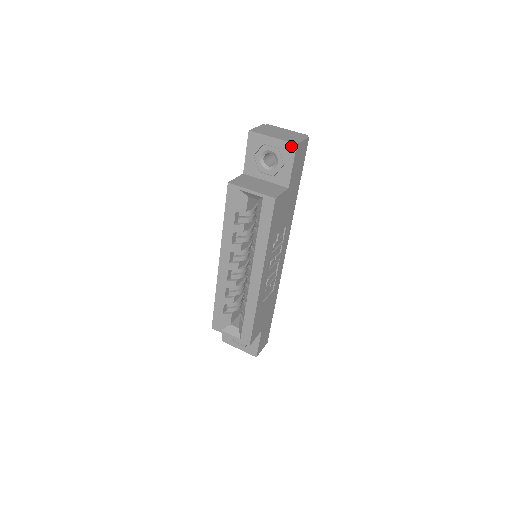
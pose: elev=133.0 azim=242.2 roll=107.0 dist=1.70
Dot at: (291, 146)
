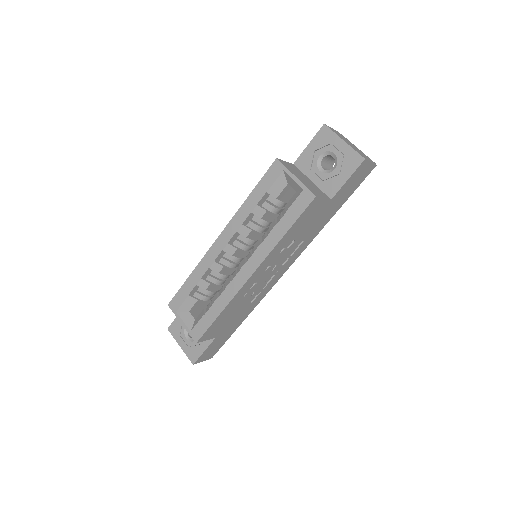
Dot at: (358, 158)
